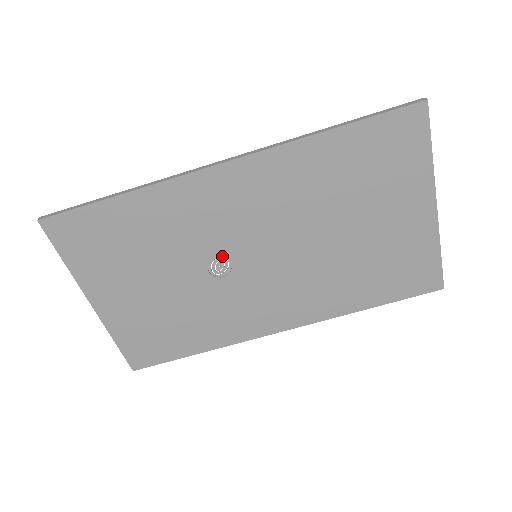
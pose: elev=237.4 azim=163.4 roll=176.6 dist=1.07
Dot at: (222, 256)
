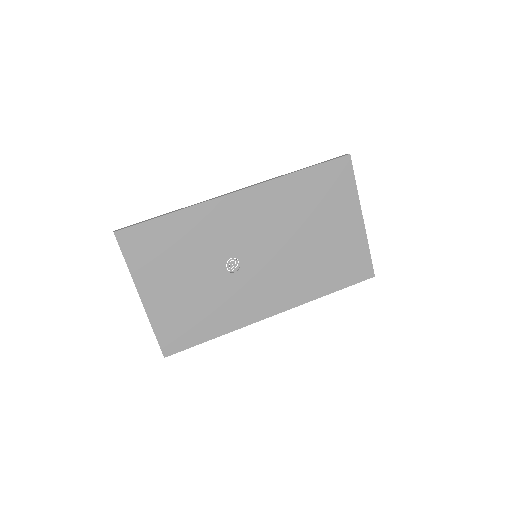
Dot at: (234, 256)
